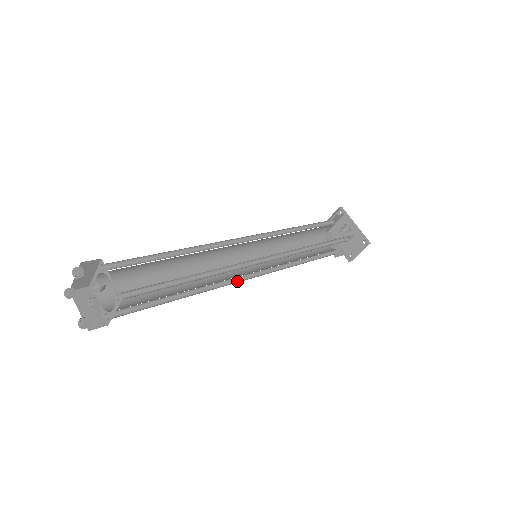
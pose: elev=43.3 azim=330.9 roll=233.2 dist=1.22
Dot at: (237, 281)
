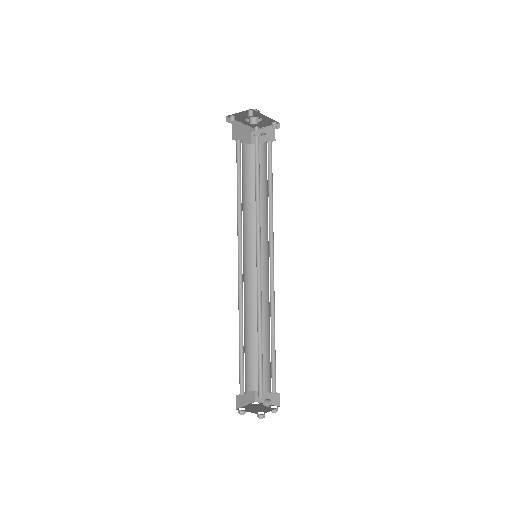
Dot at: (252, 277)
